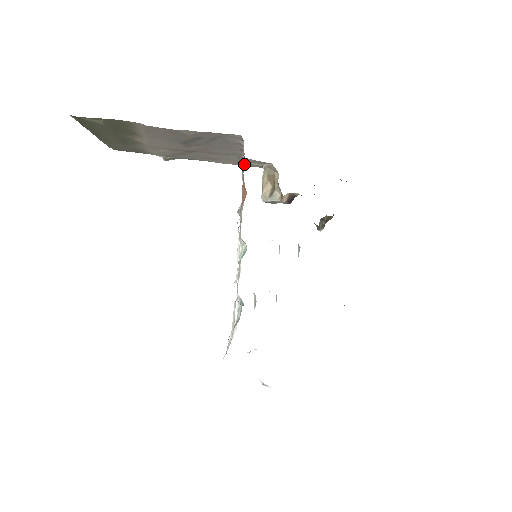
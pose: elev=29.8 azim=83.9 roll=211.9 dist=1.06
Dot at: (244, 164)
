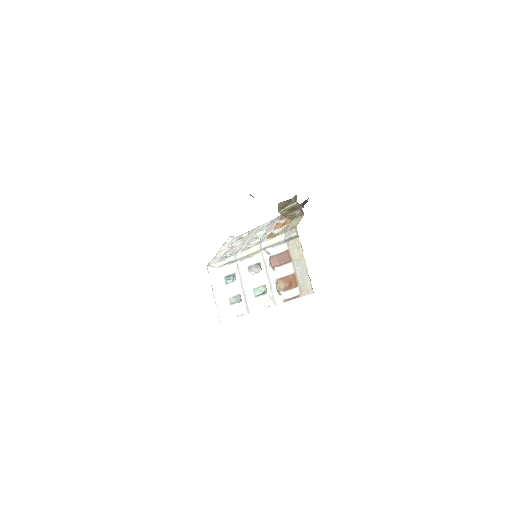
Dot at: occluded
